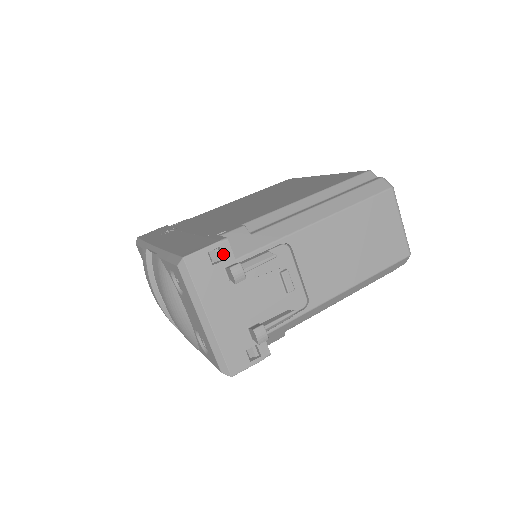
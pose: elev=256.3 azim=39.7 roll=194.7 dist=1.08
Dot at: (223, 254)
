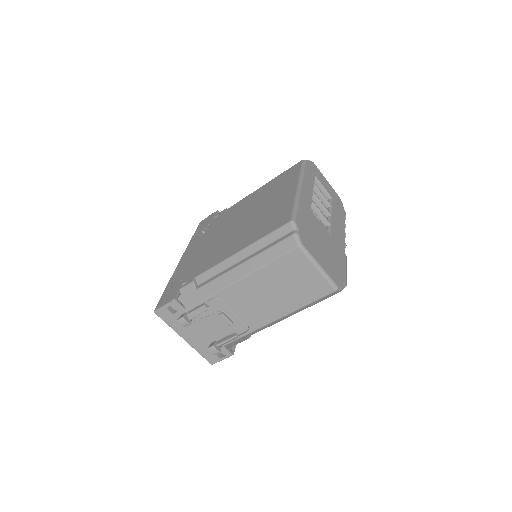
Dot at: (176, 308)
